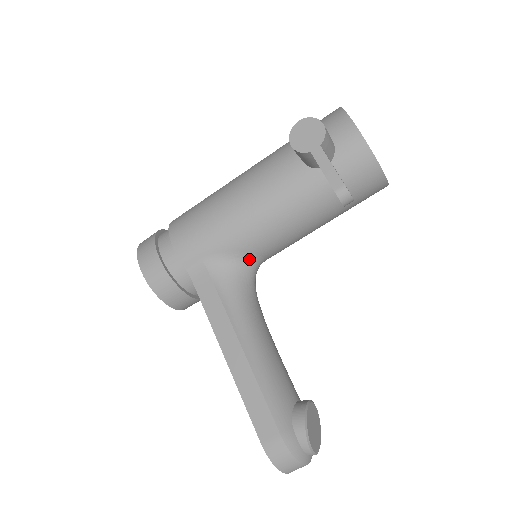
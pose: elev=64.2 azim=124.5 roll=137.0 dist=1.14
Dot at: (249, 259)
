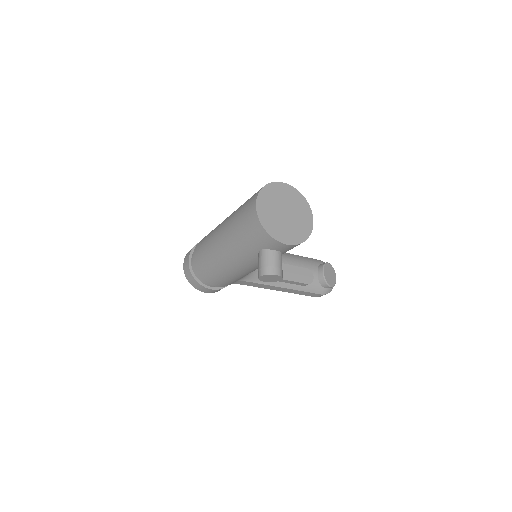
Dot at: occluded
